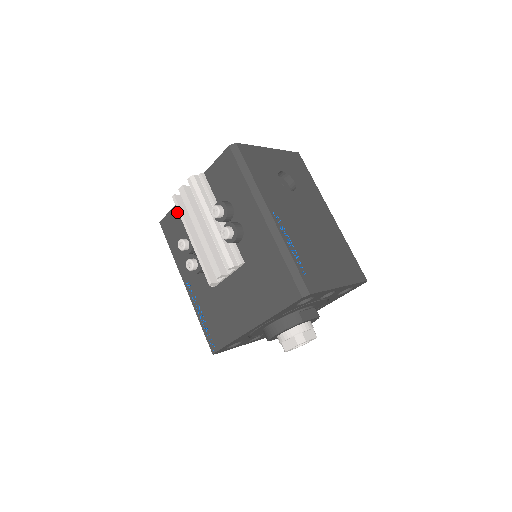
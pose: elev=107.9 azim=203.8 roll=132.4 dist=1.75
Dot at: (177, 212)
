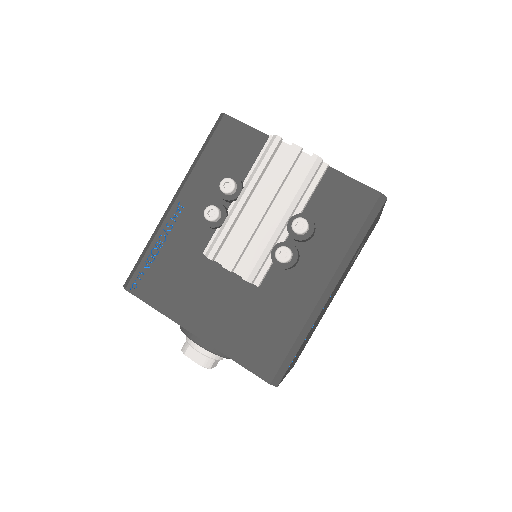
Dot at: (256, 141)
